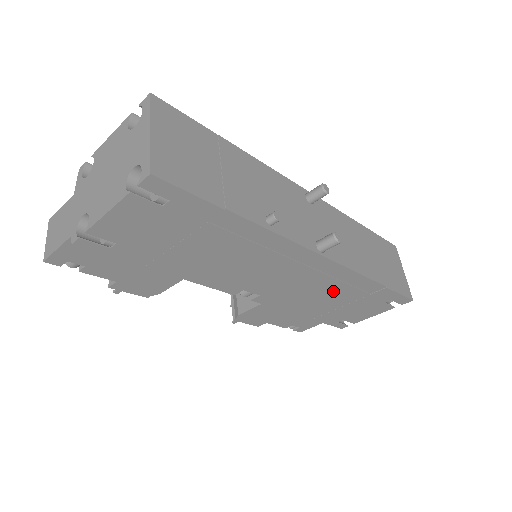
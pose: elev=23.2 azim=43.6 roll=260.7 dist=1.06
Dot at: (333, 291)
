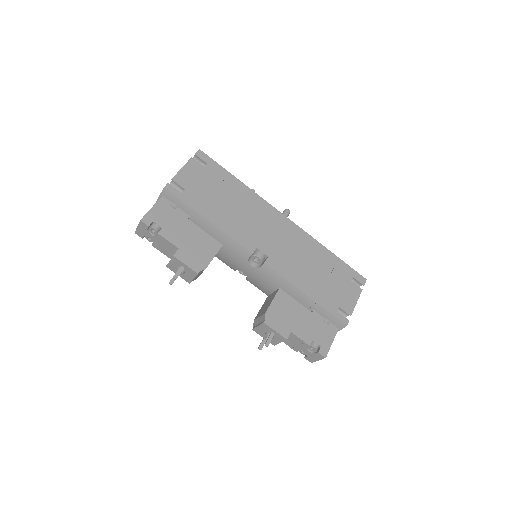
Dot at: (310, 258)
